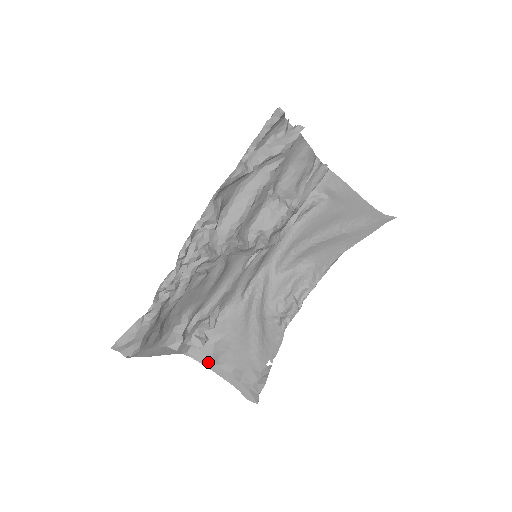
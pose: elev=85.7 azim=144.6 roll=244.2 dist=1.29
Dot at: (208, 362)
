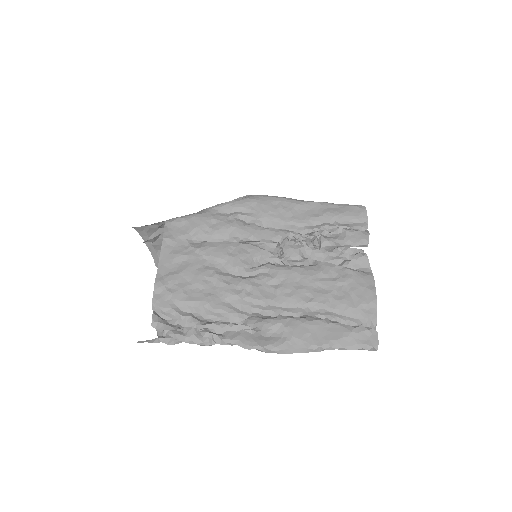
Dot at: (144, 233)
